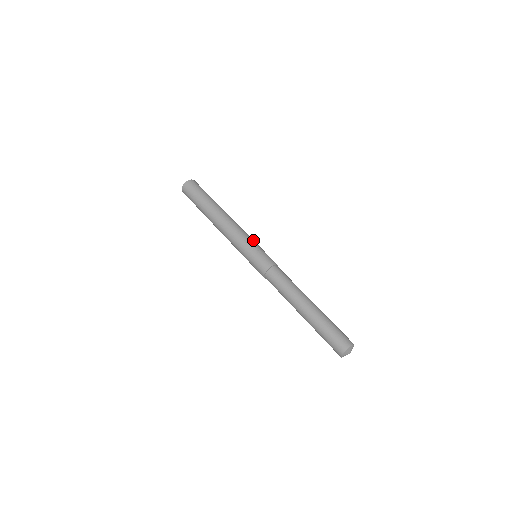
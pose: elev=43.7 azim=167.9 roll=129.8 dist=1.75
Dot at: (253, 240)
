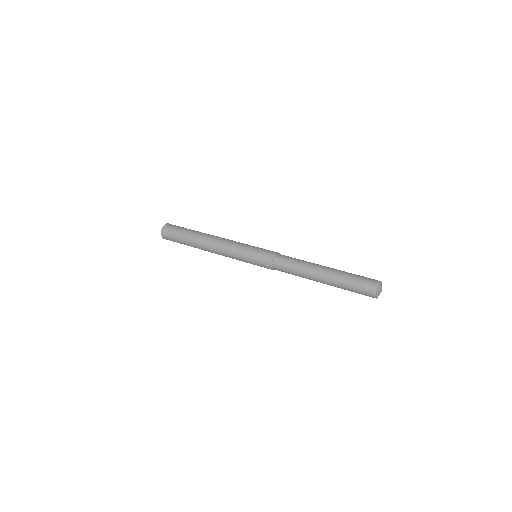
Dot at: occluded
